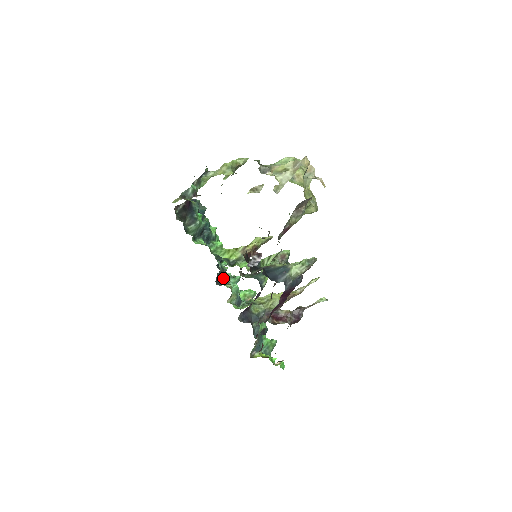
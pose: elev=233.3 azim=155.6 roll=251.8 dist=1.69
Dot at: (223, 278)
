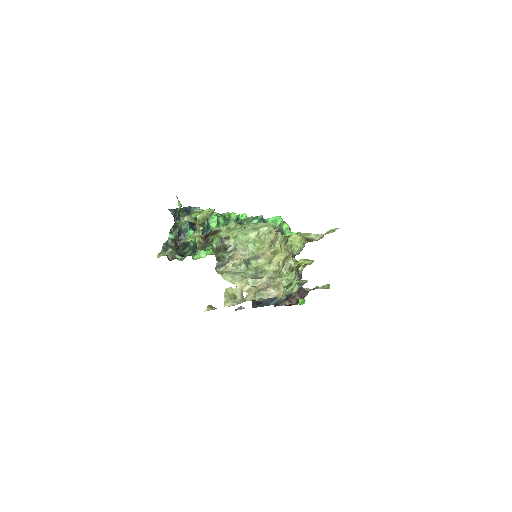
Dot at: occluded
